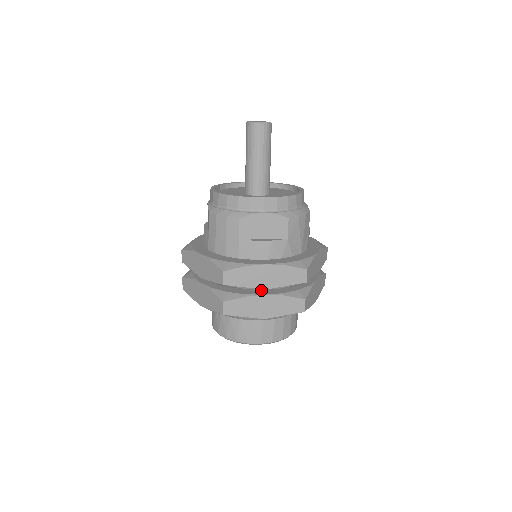
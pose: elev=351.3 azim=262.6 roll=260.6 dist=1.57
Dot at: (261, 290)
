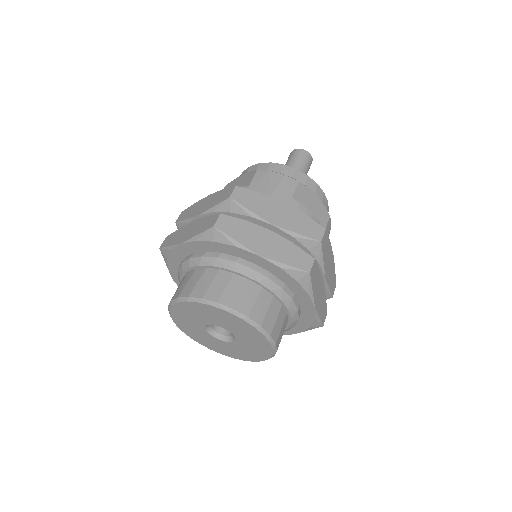
Dot at: occluded
